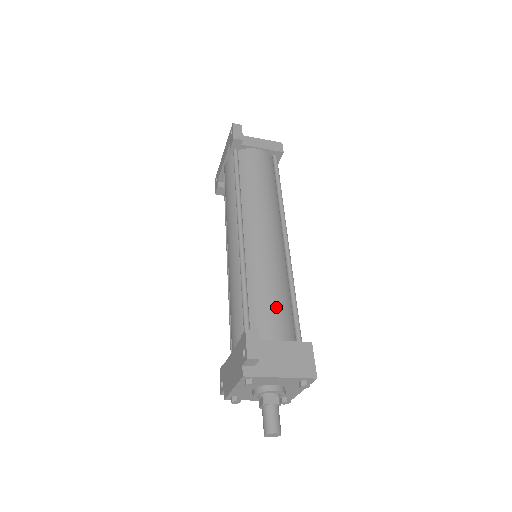
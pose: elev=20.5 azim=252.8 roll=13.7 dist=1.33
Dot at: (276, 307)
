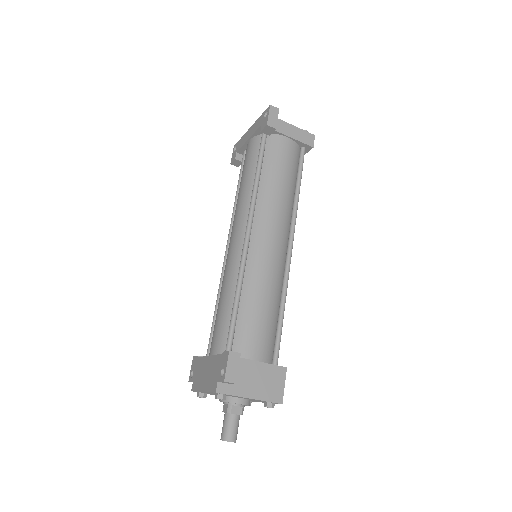
Dot at: (263, 325)
